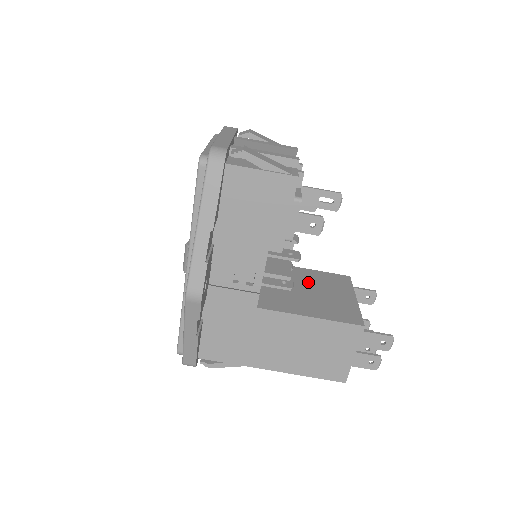
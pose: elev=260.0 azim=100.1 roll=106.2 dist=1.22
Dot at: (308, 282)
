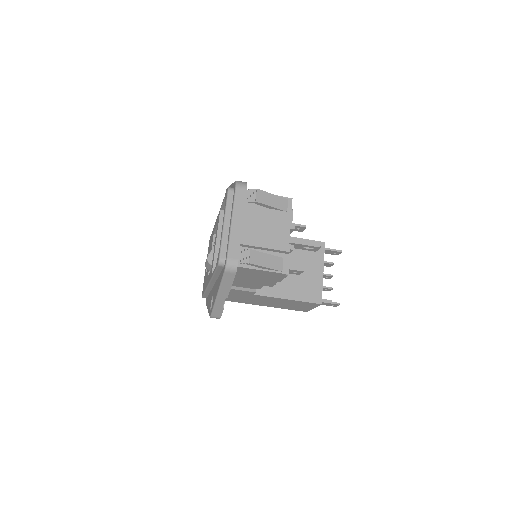
Dot at: (292, 257)
